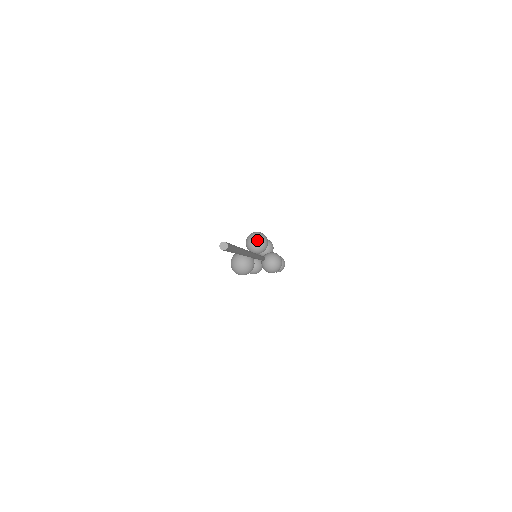
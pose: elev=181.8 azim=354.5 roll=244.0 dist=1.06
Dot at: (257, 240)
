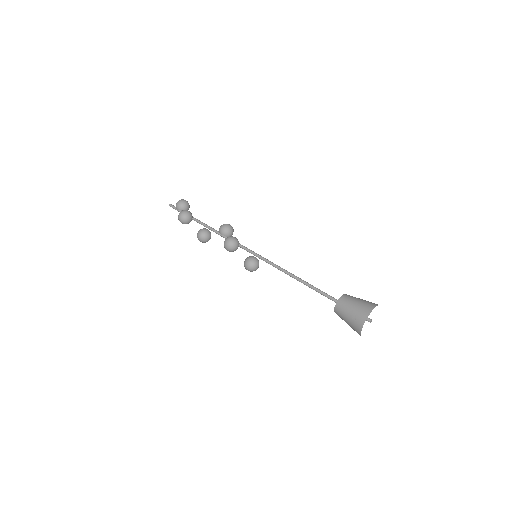
Dot at: (237, 246)
